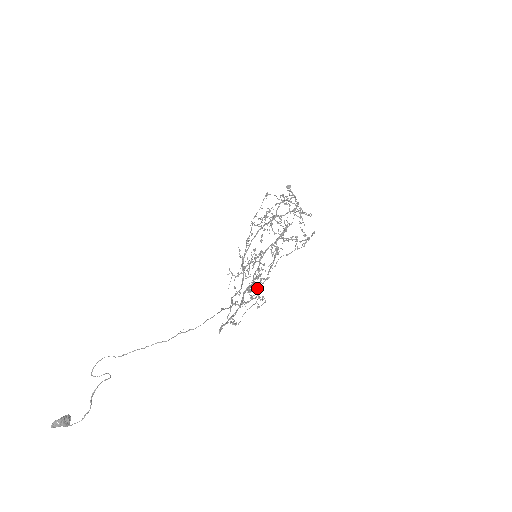
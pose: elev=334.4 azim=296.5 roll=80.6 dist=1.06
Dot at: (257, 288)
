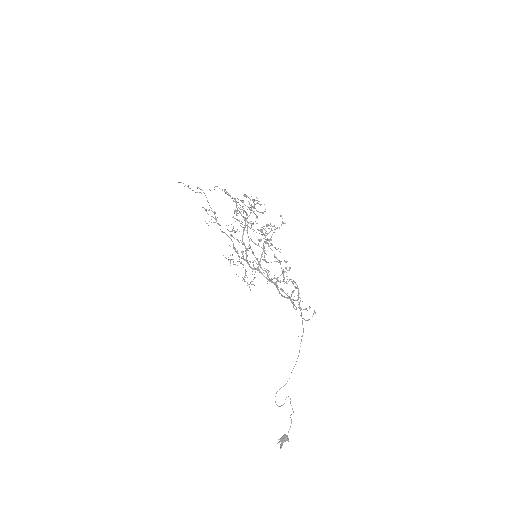
Dot at: (269, 274)
